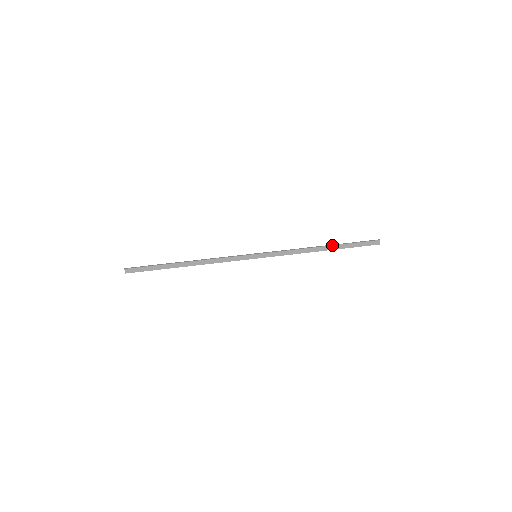
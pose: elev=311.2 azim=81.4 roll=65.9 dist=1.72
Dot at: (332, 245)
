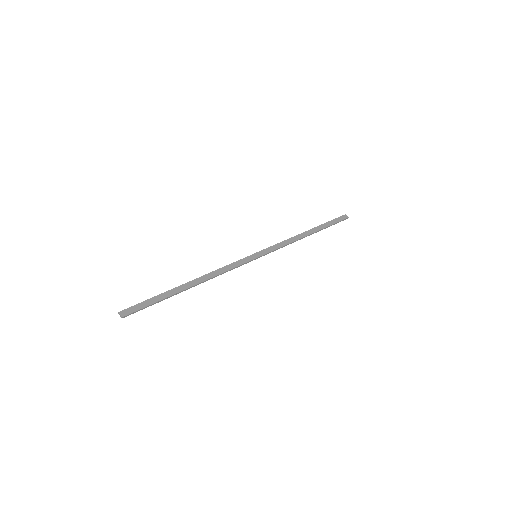
Dot at: (313, 228)
